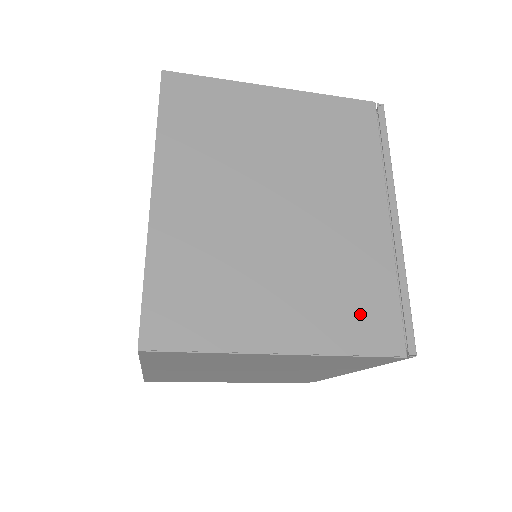
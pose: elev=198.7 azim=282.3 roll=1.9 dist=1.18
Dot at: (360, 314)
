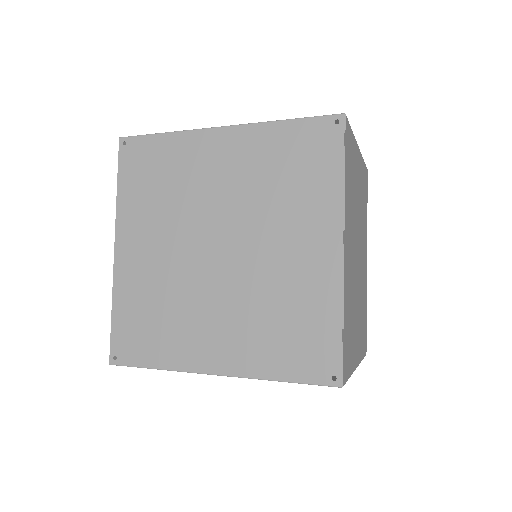
Dot at: occluded
